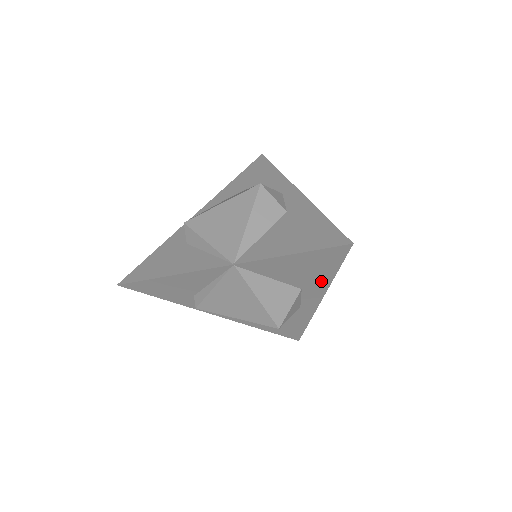
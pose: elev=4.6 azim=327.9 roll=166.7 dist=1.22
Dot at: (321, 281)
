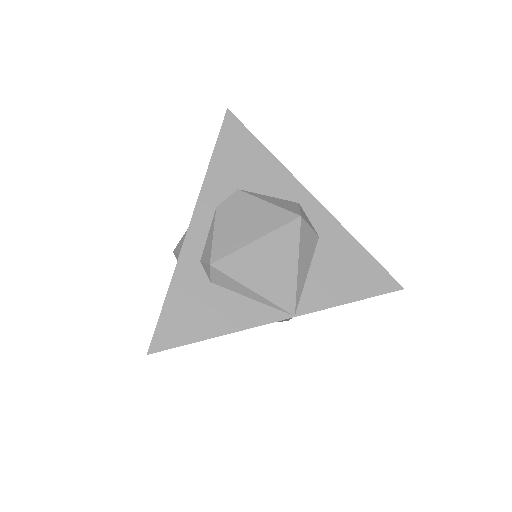
Dot at: occluded
